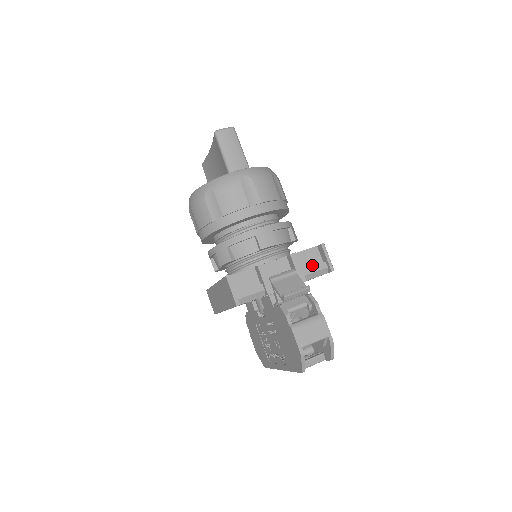
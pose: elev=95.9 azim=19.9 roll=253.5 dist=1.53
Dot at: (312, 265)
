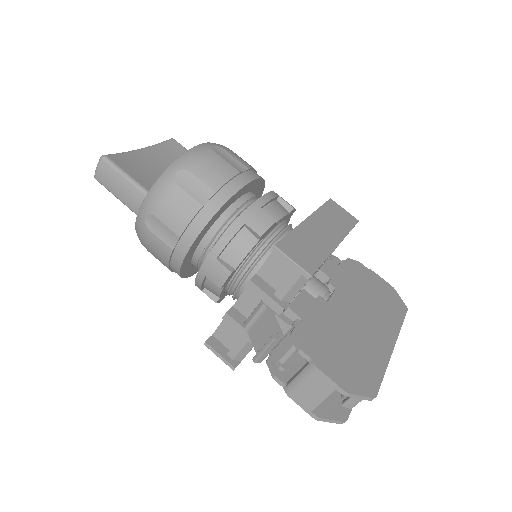
Dot at: (287, 274)
